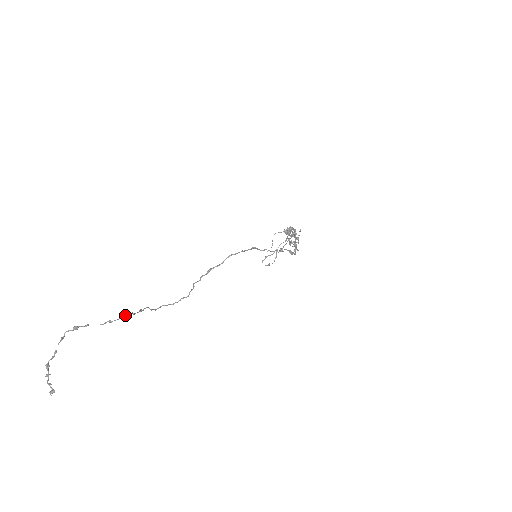
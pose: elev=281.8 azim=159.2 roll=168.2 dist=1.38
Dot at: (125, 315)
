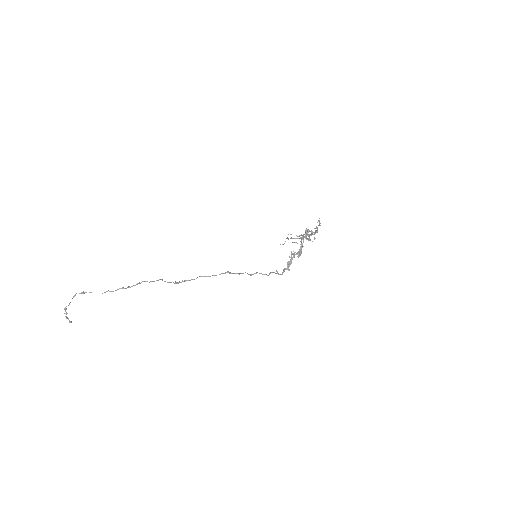
Dot at: (123, 288)
